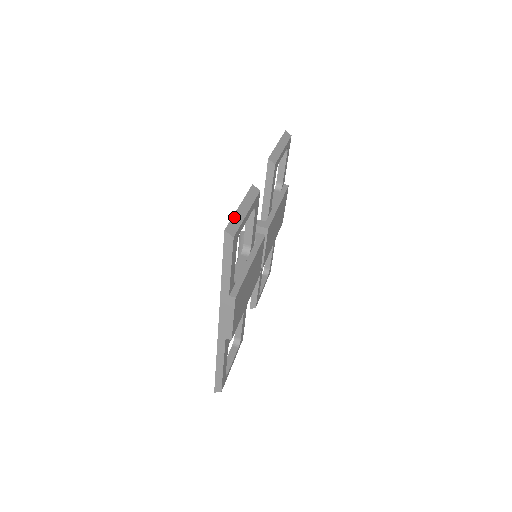
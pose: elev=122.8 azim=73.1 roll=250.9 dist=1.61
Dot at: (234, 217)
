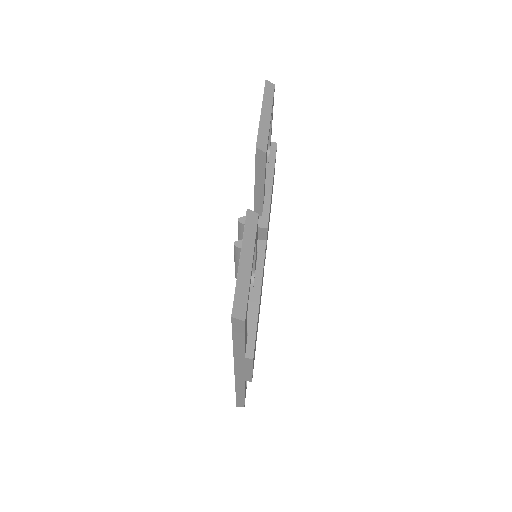
Dot at: (238, 284)
